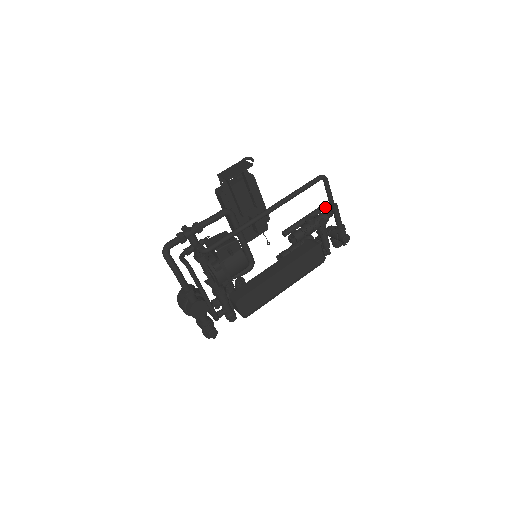
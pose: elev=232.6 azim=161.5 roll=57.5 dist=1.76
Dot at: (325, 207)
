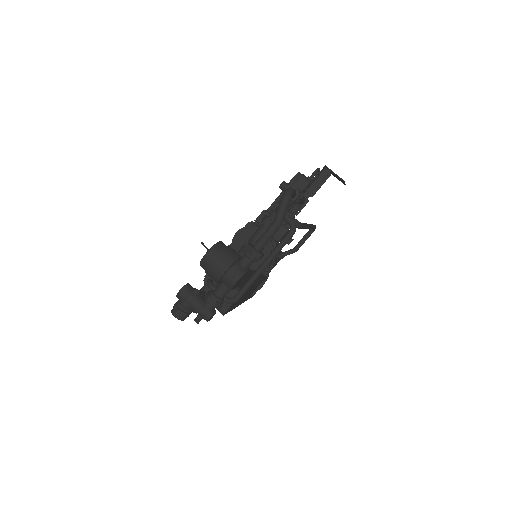
Dot at: occluded
